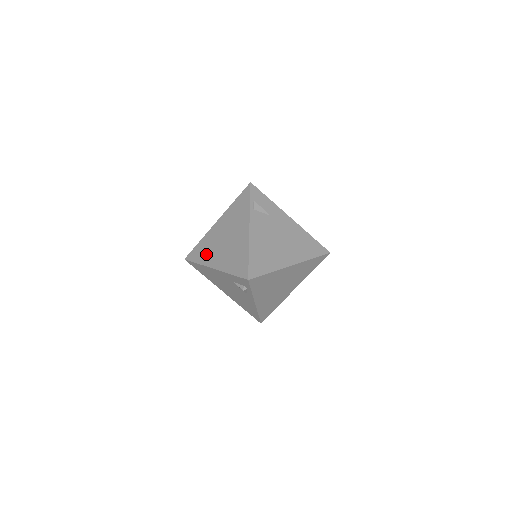
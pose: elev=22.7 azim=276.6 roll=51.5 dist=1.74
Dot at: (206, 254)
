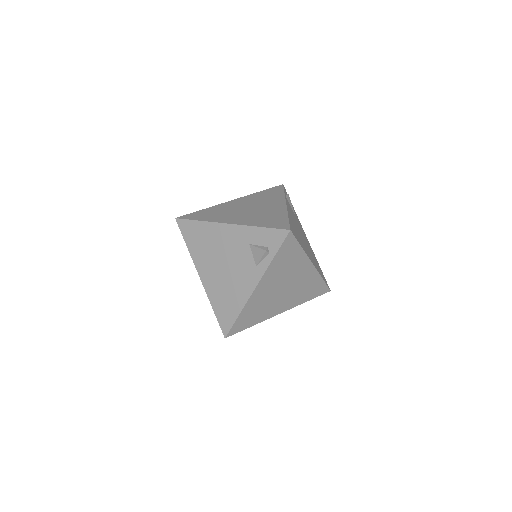
Dot at: (216, 215)
